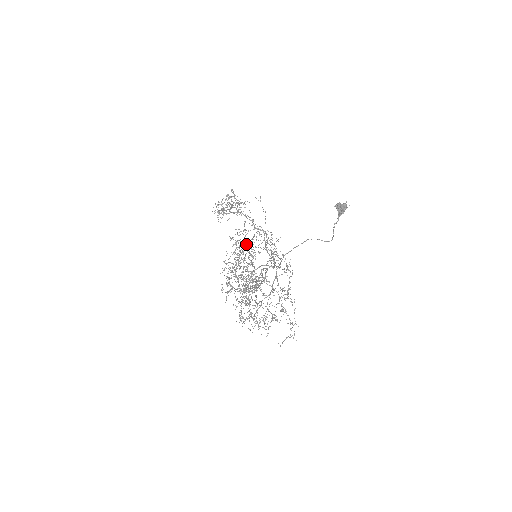
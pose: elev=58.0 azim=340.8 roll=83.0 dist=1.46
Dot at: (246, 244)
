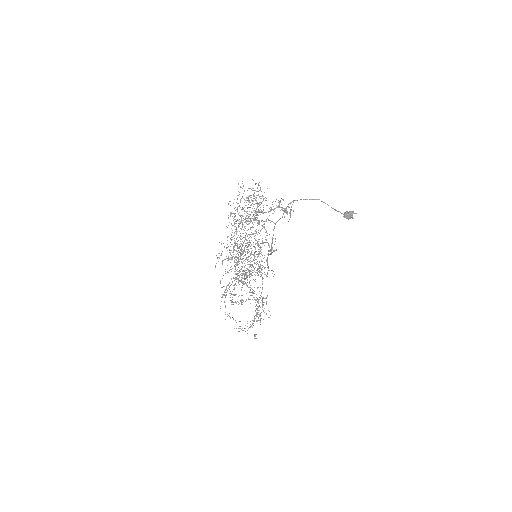
Dot at: occluded
